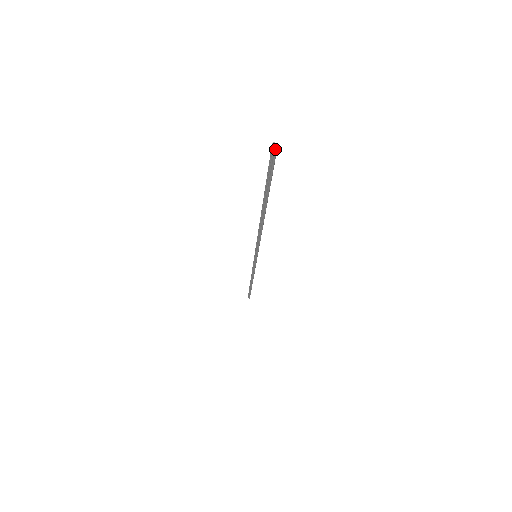
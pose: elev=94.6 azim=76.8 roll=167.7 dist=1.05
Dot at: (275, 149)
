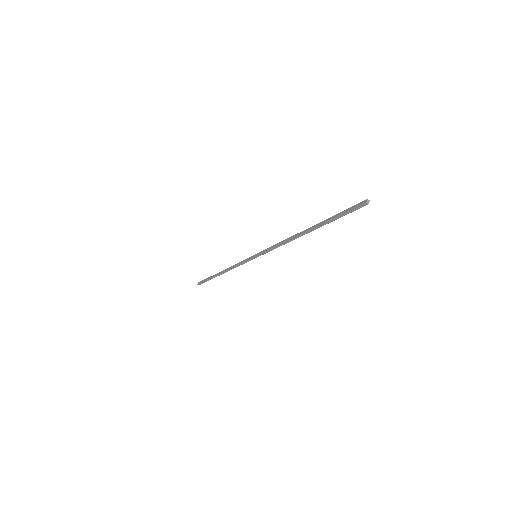
Dot at: occluded
